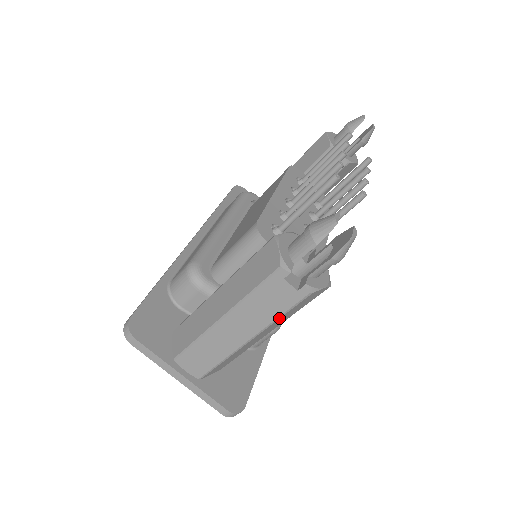
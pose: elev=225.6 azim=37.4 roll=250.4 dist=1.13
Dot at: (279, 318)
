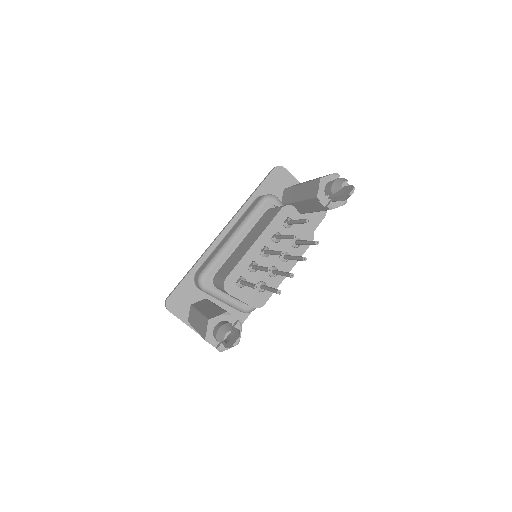
Dot at: occluded
